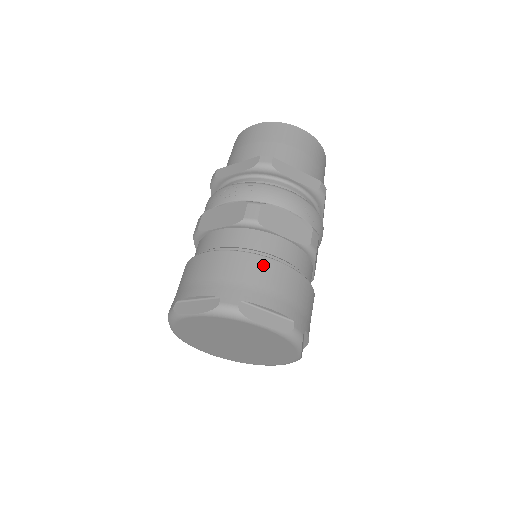
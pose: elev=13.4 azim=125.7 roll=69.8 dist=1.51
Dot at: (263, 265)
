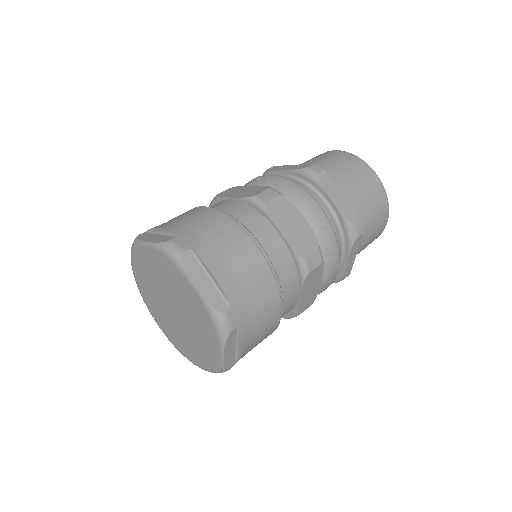
Dot at: (239, 238)
